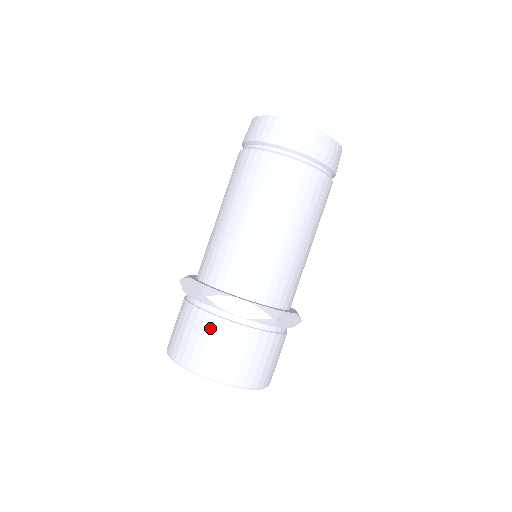
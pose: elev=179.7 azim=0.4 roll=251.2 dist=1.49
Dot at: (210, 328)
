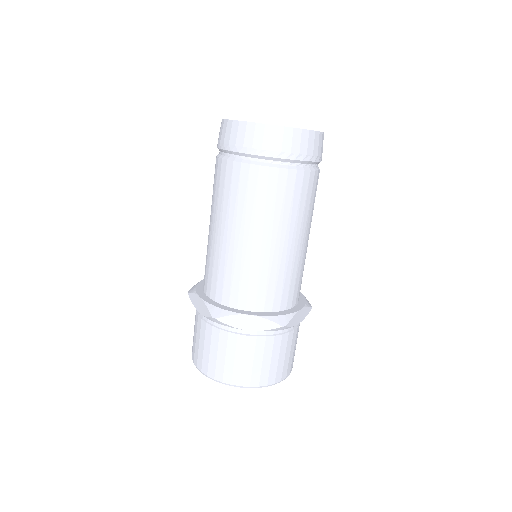
Dot at: (226, 343)
